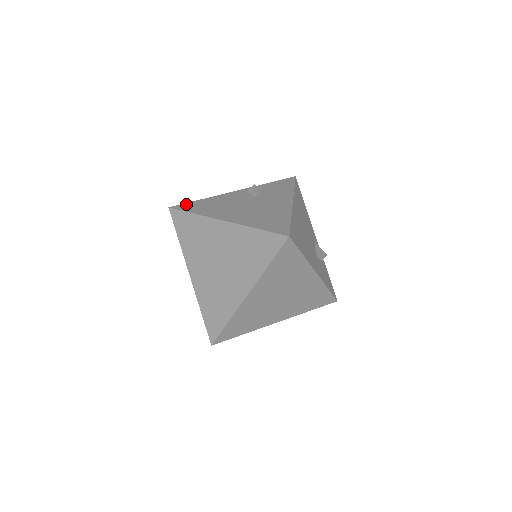
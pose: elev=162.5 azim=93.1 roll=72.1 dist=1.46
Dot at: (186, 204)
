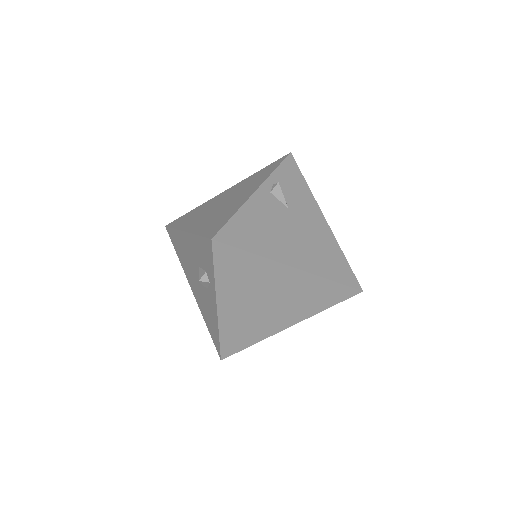
Dot at: (228, 229)
